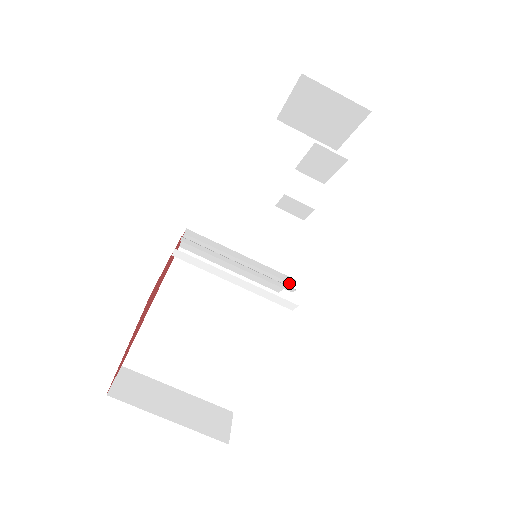
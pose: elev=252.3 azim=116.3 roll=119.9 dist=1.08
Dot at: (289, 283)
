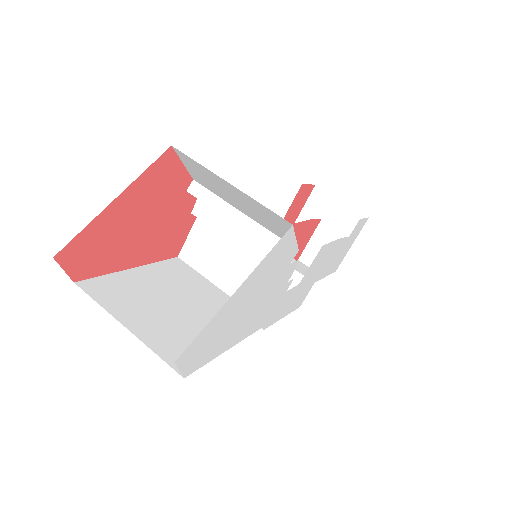
Dot at: (284, 292)
